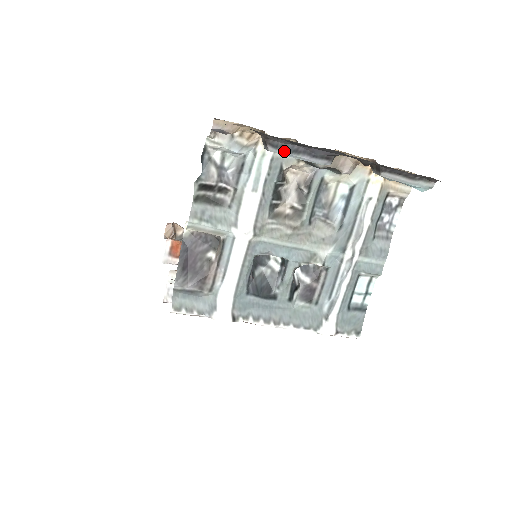
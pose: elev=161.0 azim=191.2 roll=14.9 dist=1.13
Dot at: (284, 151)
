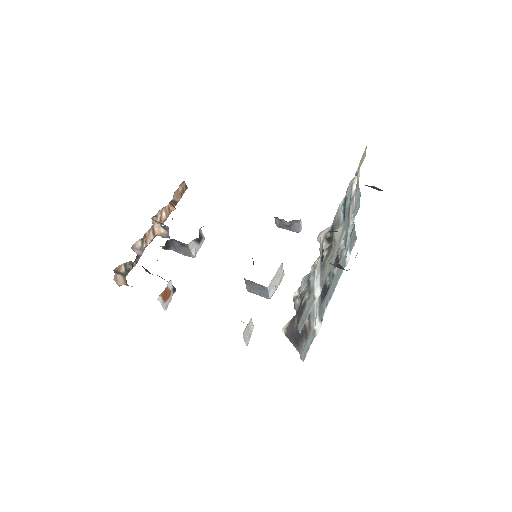
Dot at: occluded
